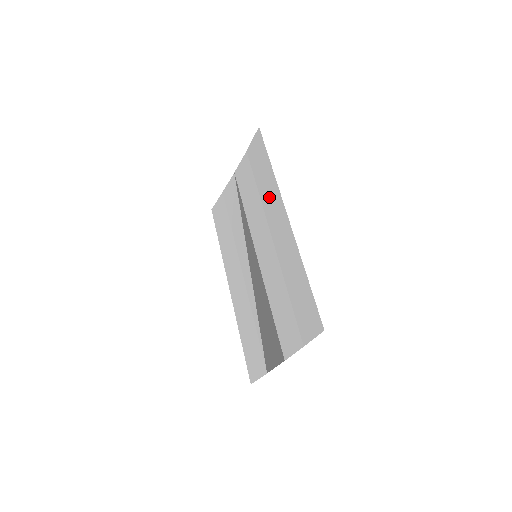
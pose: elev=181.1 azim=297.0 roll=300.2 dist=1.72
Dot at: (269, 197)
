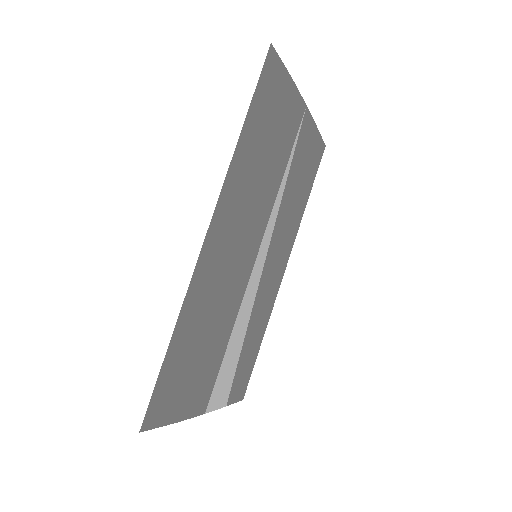
Dot at: (242, 182)
